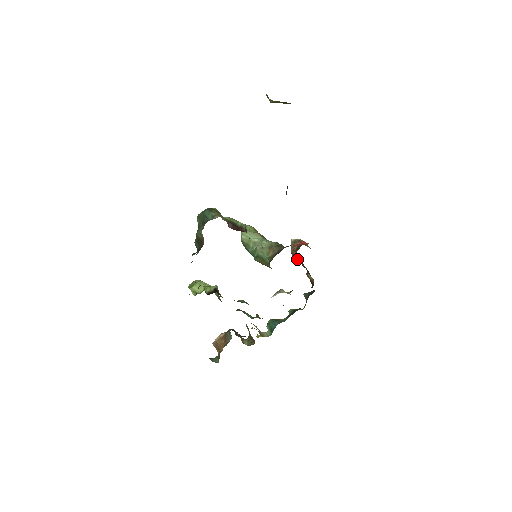
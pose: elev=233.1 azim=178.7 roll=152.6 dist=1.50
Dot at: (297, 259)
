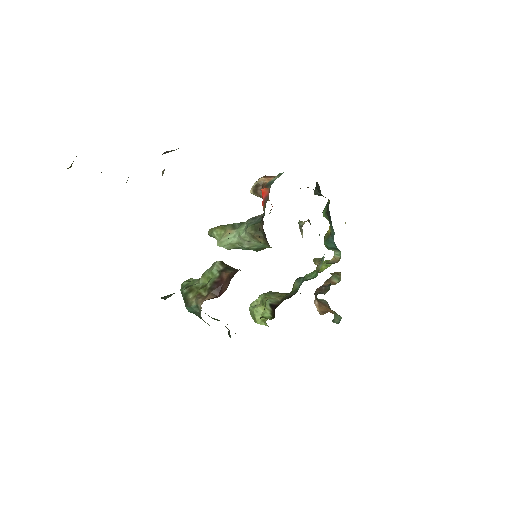
Dot at: occluded
